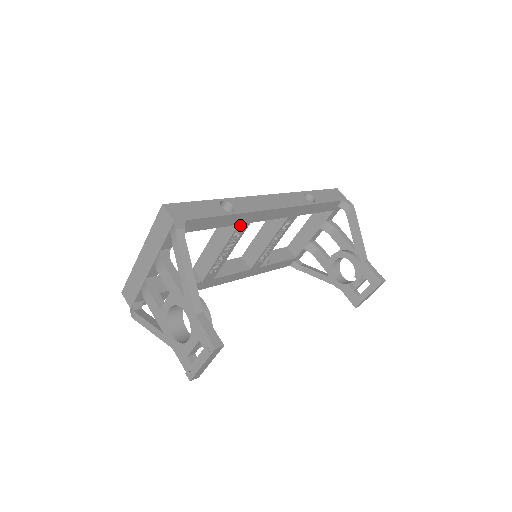
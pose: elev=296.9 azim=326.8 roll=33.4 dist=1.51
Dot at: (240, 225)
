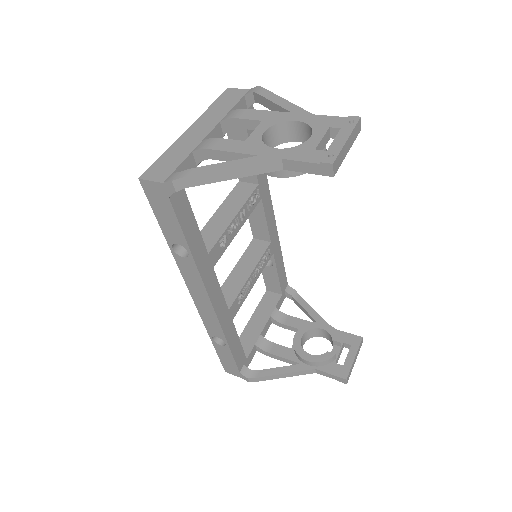
Dot at: (258, 188)
